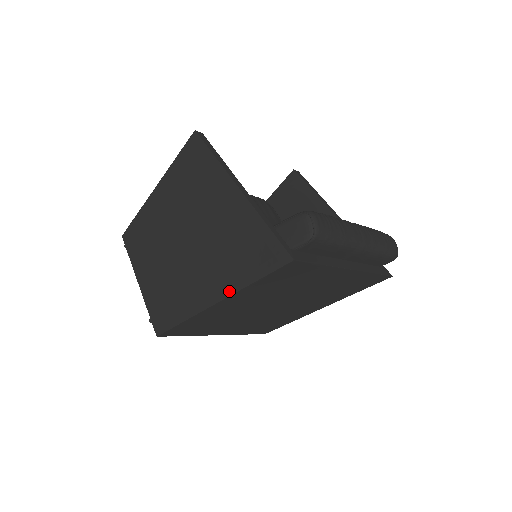
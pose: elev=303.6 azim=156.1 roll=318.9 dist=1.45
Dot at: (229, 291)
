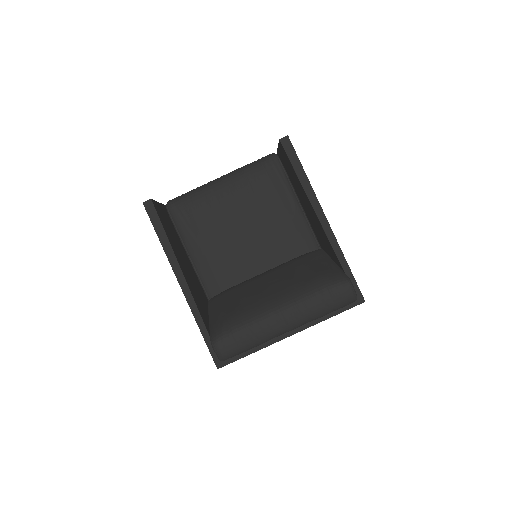
Dot at: occluded
